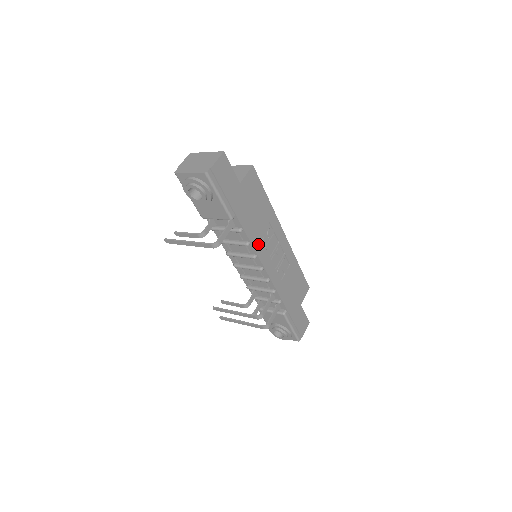
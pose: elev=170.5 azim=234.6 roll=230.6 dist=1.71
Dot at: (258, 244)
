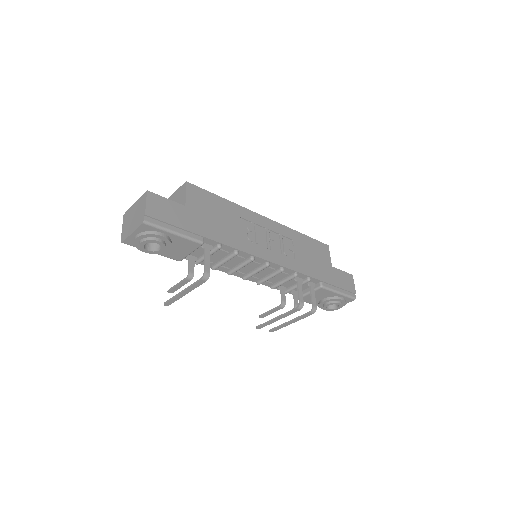
Dot at: (246, 245)
